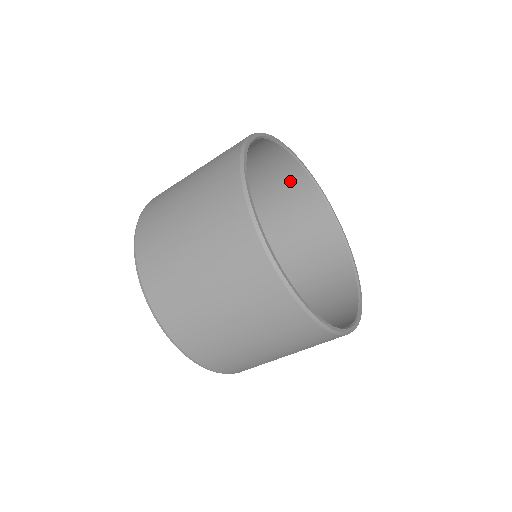
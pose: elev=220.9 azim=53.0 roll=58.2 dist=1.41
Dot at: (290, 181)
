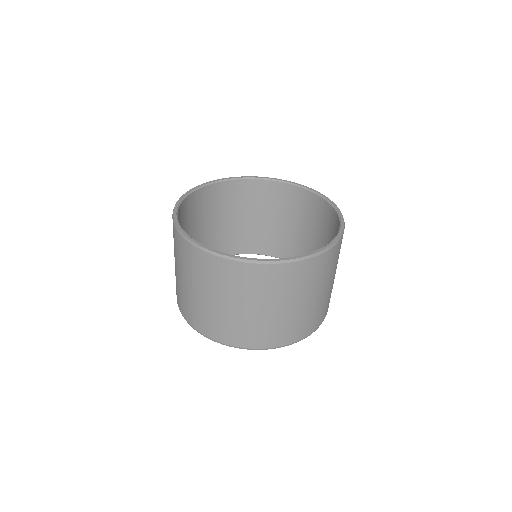
Dot at: (210, 199)
